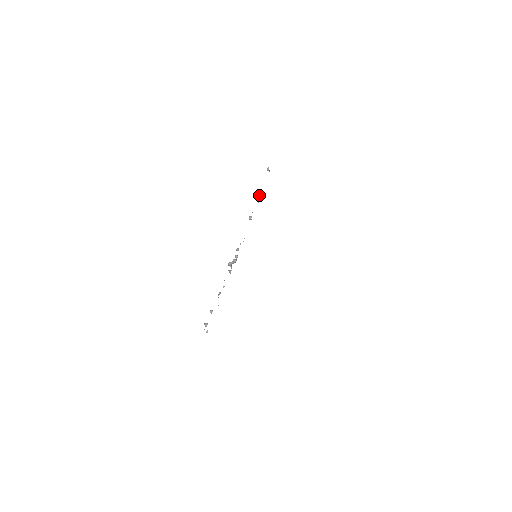
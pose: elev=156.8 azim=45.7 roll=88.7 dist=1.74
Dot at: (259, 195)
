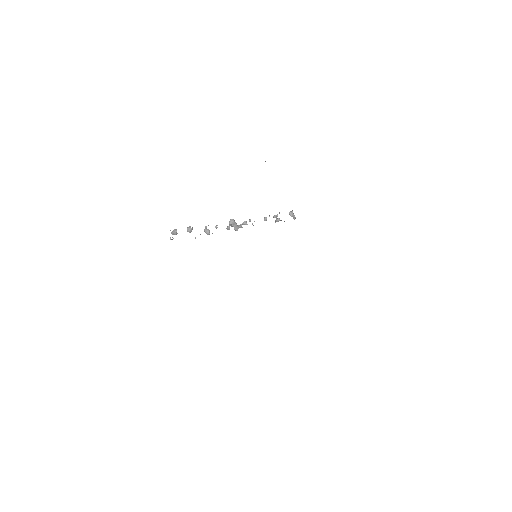
Dot at: (277, 218)
